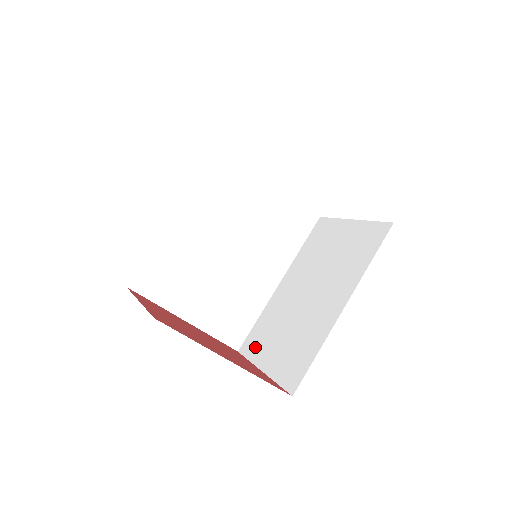
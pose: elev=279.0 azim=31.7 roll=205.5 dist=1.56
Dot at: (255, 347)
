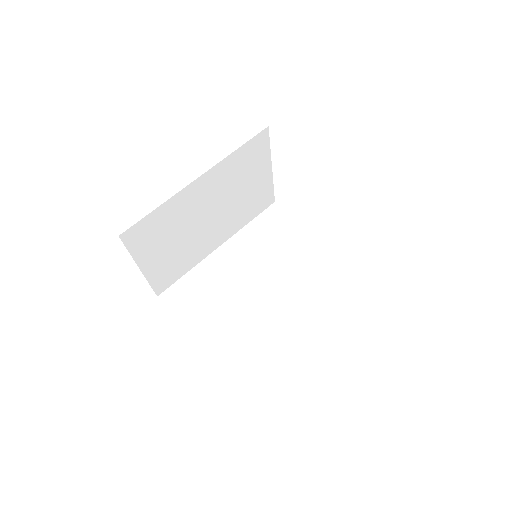
Dot at: occluded
